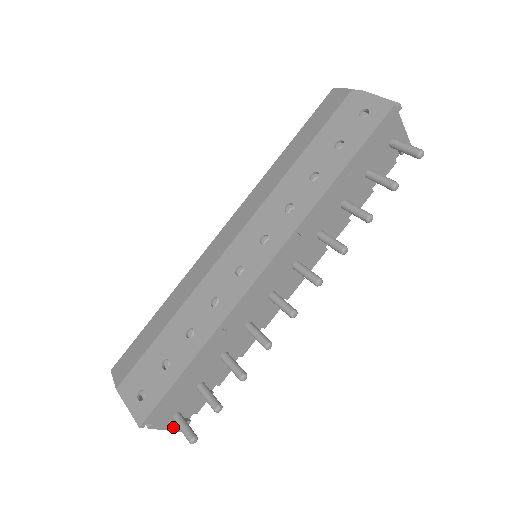
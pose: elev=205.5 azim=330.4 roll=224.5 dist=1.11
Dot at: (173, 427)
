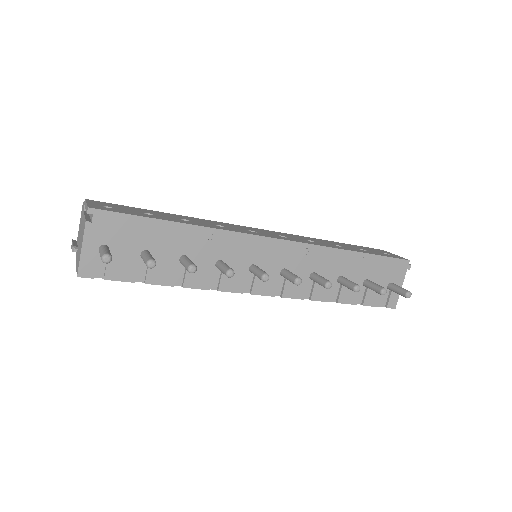
Dot at: (85, 257)
